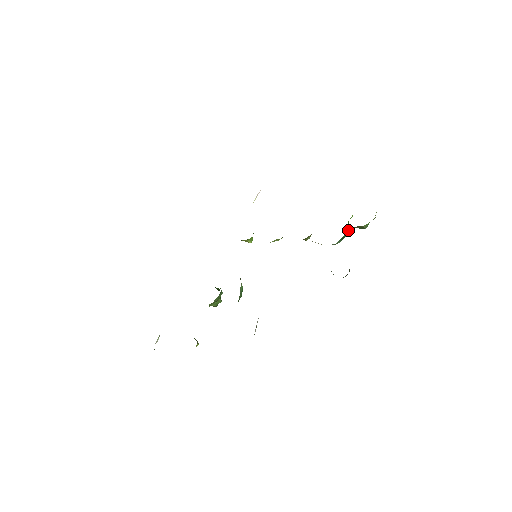
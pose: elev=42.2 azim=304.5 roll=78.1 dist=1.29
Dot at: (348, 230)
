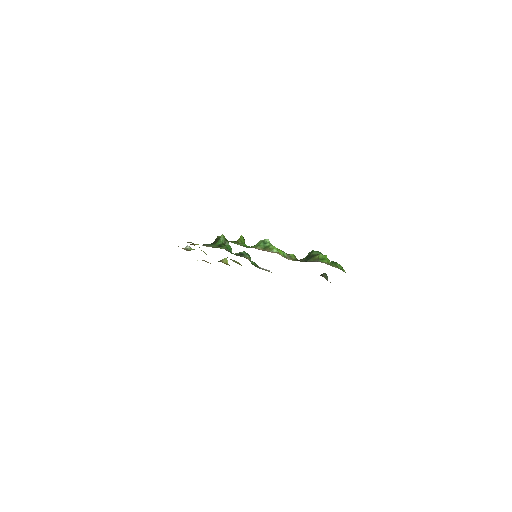
Dot at: occluded
